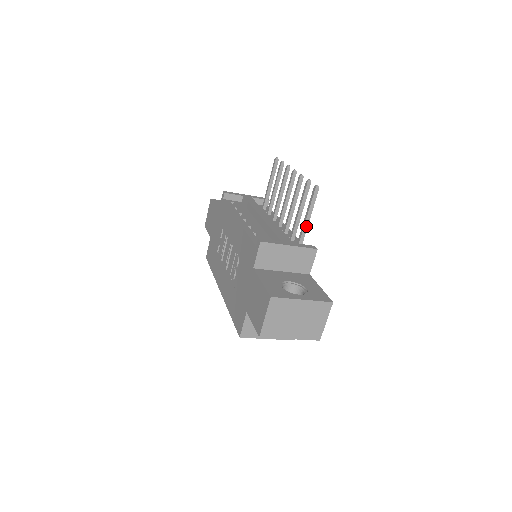
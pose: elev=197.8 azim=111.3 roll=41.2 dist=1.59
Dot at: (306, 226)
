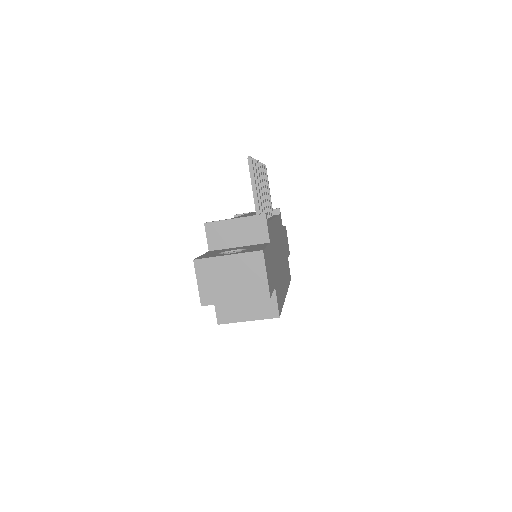
Dot at: (256, 199)
